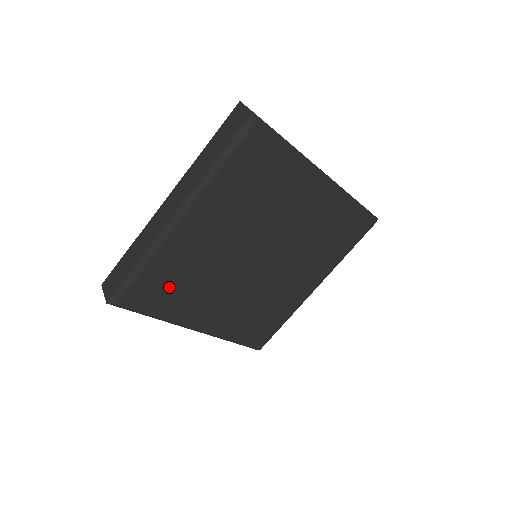
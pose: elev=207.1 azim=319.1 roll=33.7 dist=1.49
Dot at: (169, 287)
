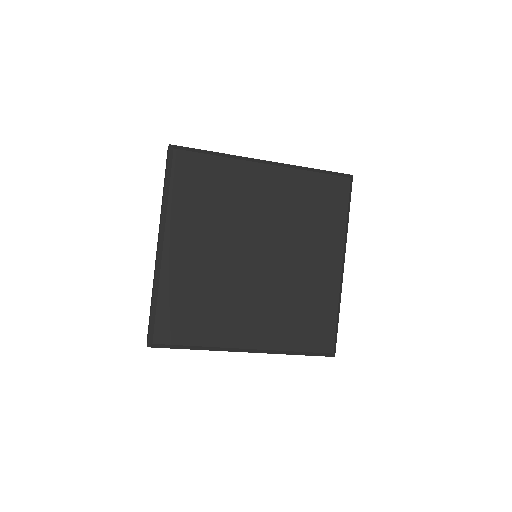
Dot at: (191, 311)
